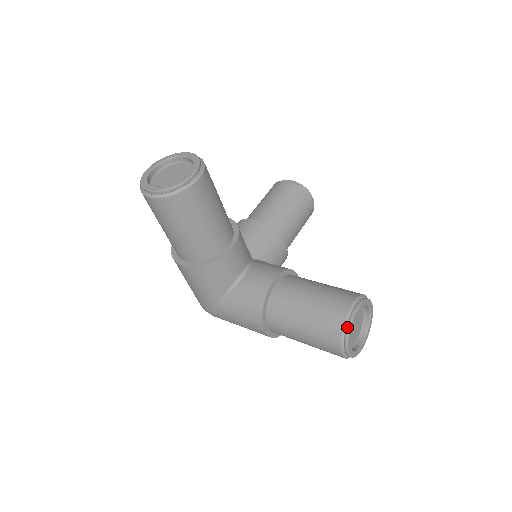
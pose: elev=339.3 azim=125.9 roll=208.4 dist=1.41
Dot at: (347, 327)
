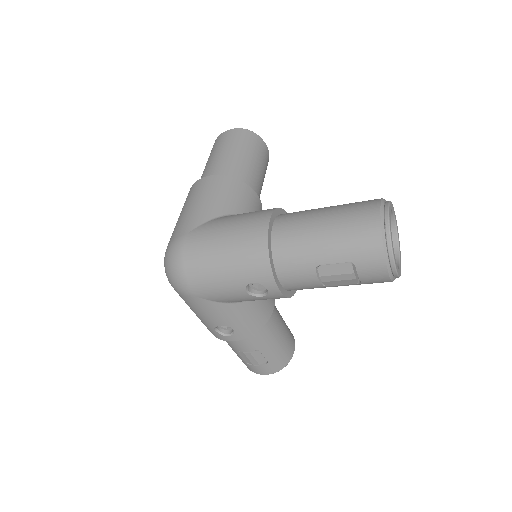
Dot at: occluded
